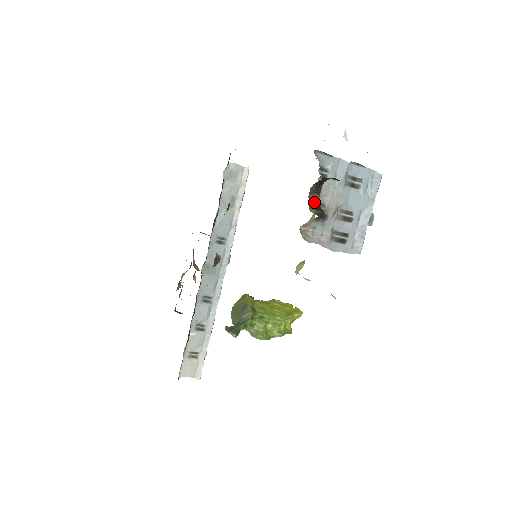
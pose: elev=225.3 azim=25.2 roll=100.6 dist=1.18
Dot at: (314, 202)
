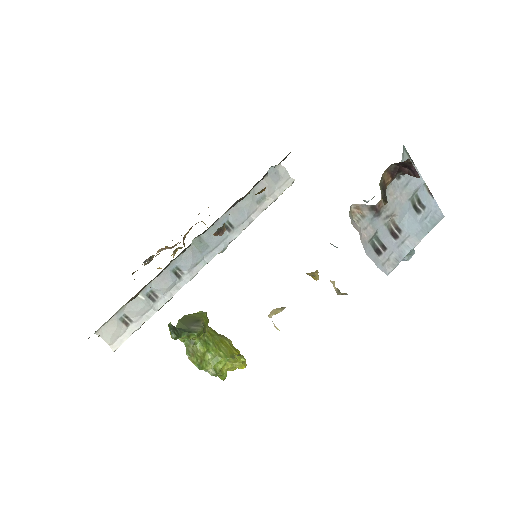
Dot at: (384, 182)
